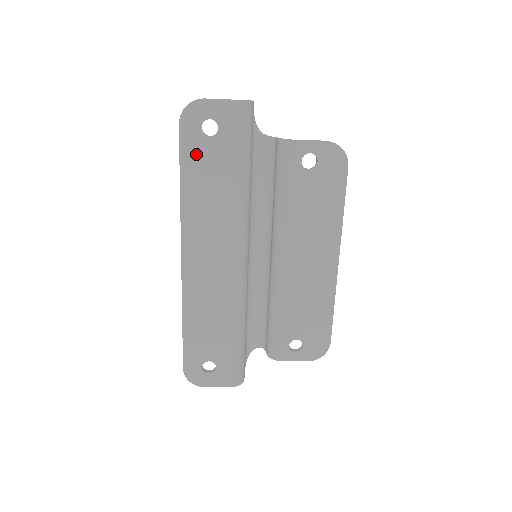
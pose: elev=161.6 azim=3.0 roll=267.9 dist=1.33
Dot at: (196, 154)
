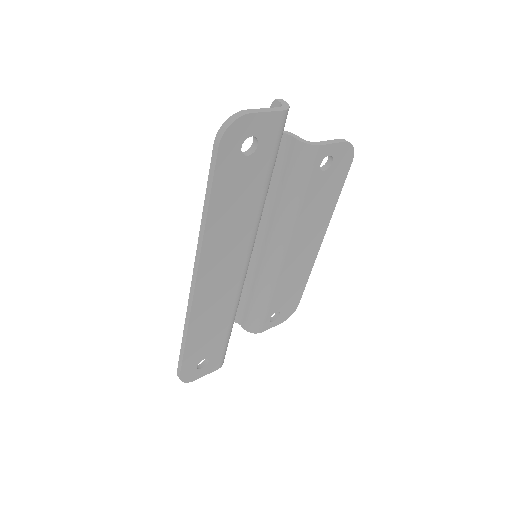
Dot at: (230, 178)
